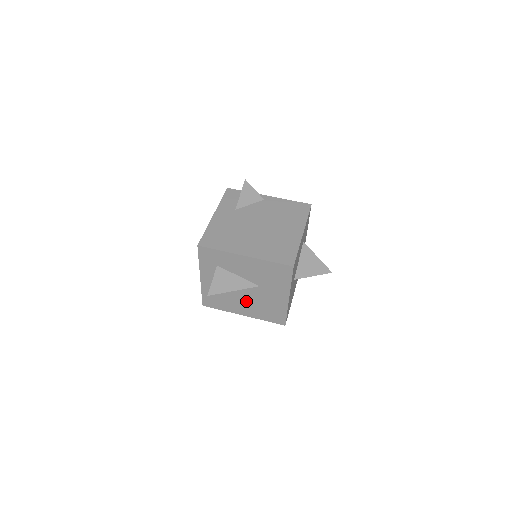
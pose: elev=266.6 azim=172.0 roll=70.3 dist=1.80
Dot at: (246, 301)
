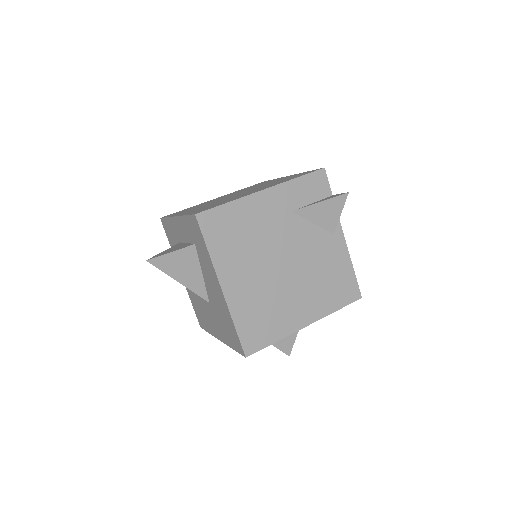
Dot at: occluded
